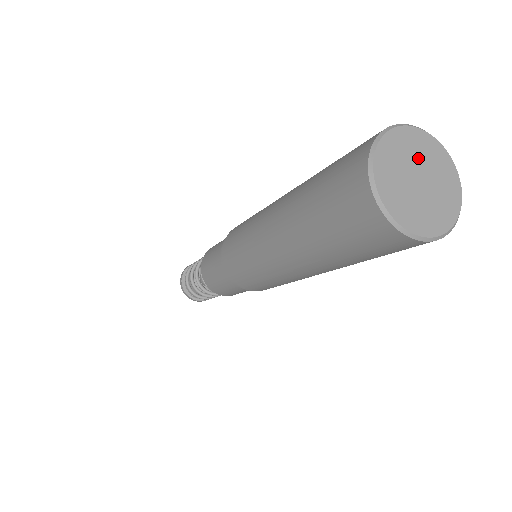
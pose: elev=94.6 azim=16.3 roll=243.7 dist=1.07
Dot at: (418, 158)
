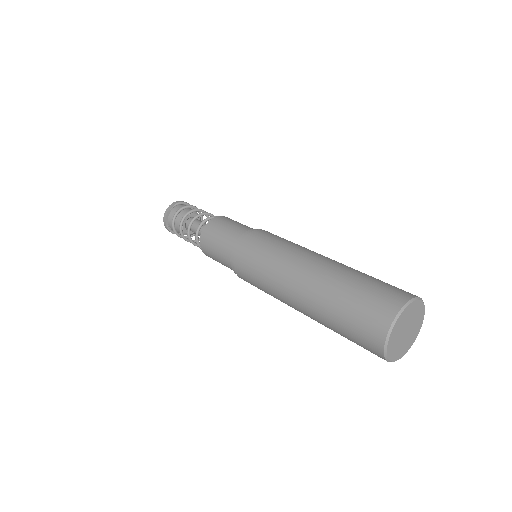
Dot at: (413, 318)
